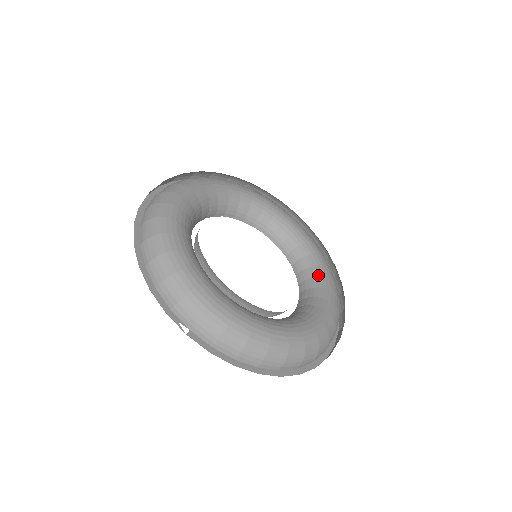
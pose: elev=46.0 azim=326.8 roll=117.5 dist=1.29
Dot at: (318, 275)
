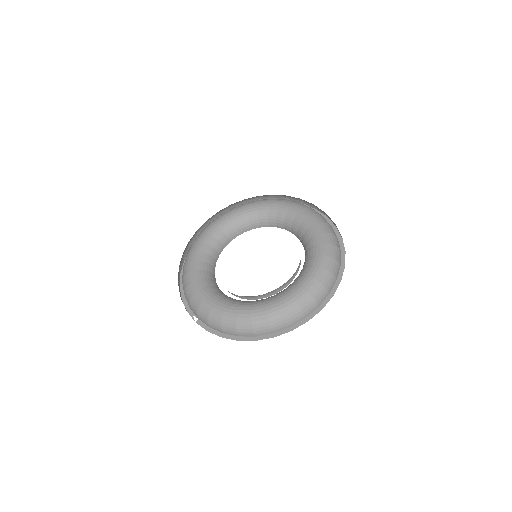
Dot at: (311, 254)
